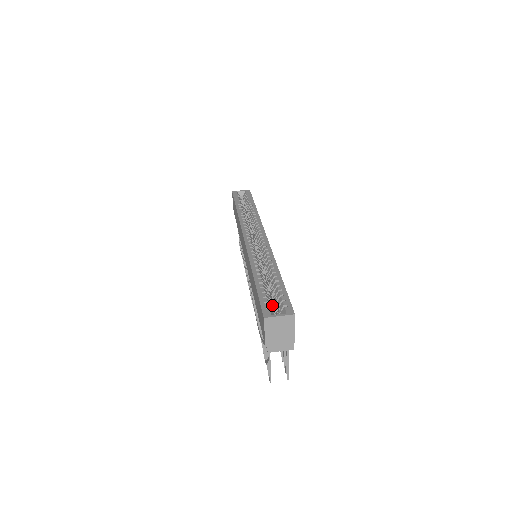
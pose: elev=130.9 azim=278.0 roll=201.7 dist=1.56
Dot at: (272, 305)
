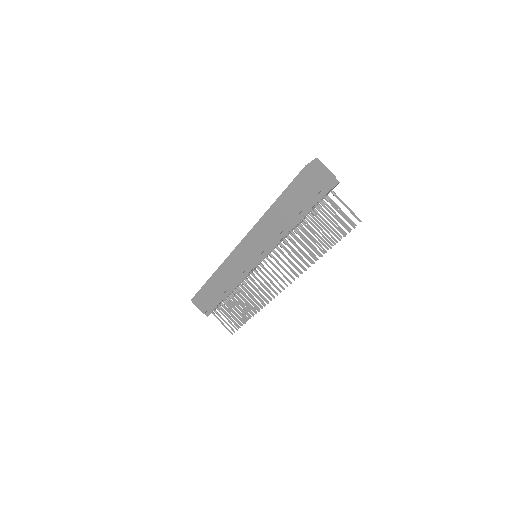
Dot at: occluded
